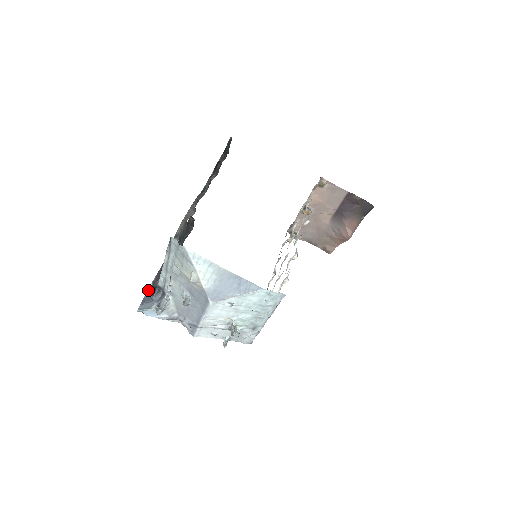
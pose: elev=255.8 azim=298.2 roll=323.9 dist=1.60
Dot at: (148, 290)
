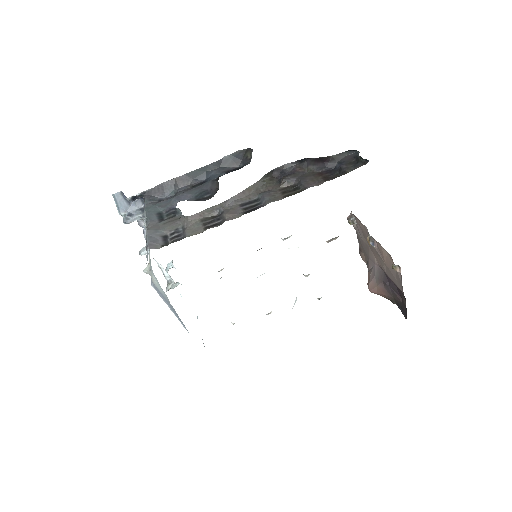
Dot at: (131, 197)
